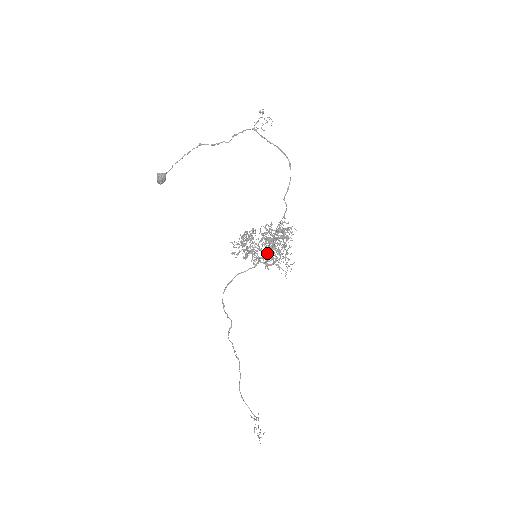
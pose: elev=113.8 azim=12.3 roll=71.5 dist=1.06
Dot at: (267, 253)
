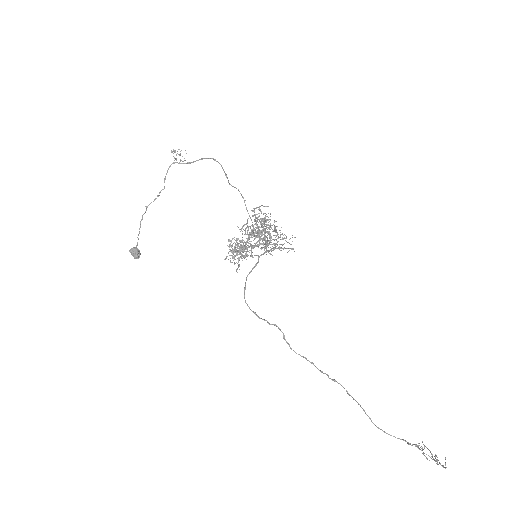
Dot at: (260, 244)
